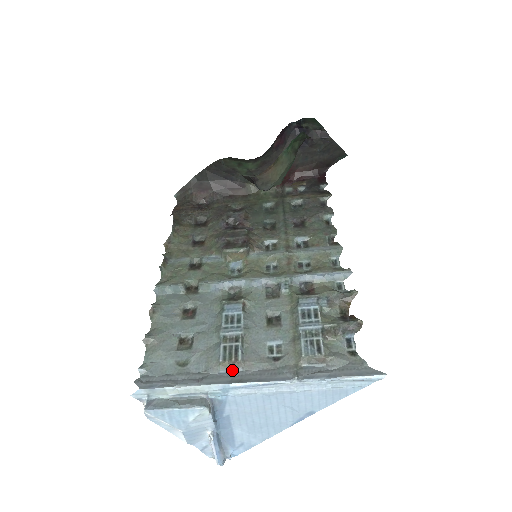
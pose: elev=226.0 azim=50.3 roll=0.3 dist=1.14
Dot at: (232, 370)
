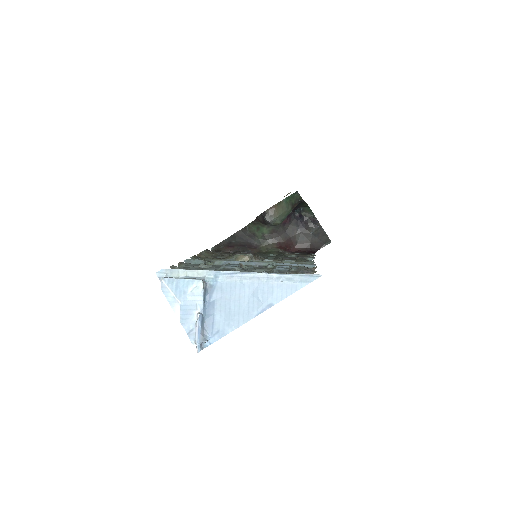
Dot at: occluded
